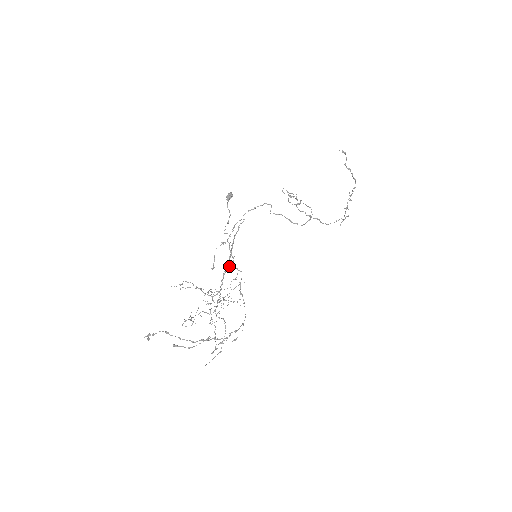
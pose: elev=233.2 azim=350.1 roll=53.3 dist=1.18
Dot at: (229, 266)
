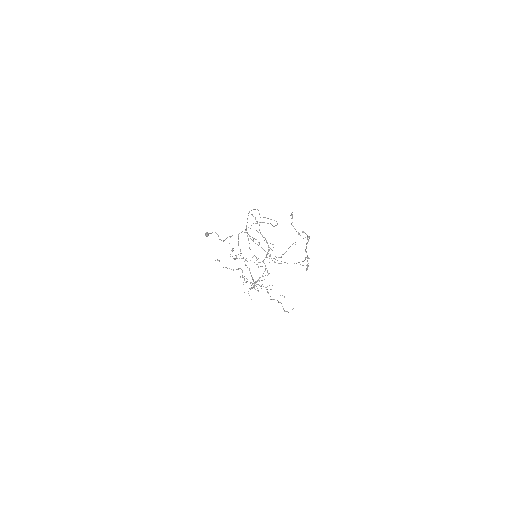
Dot at: (259, 242)
